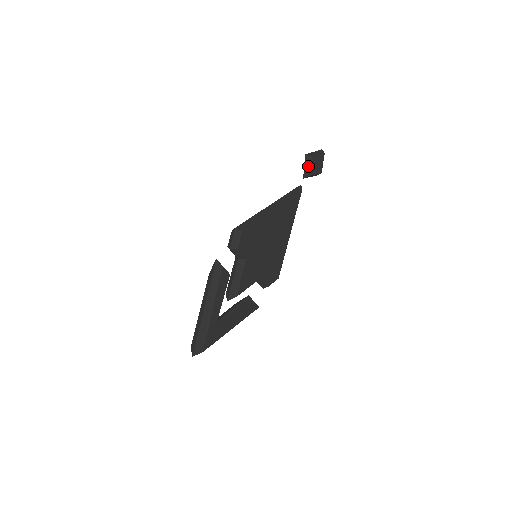
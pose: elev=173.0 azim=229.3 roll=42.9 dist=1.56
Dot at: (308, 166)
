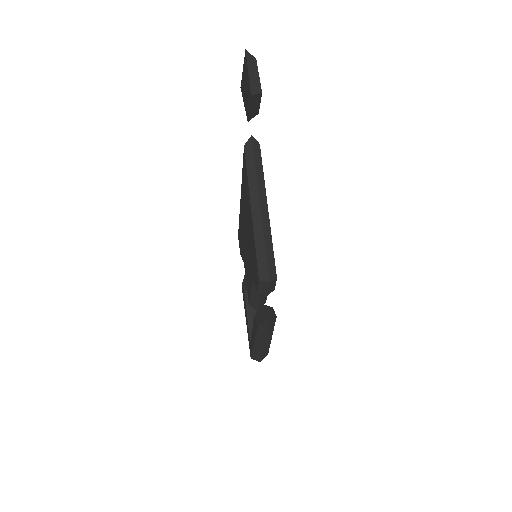
Dot at: (255, 106)
